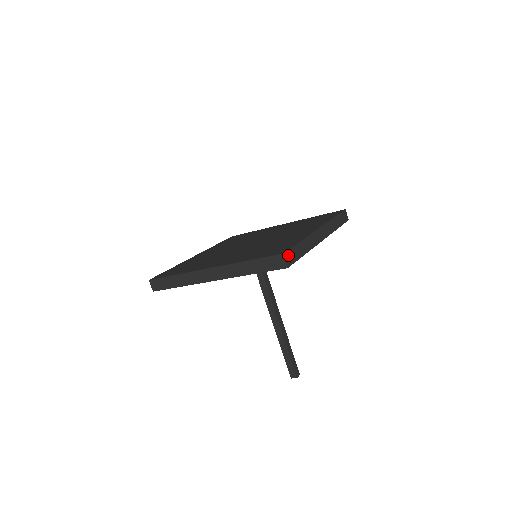
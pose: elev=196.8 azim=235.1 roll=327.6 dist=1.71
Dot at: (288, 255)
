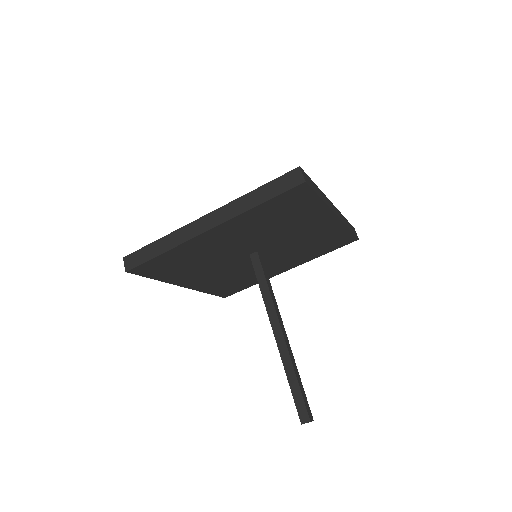
Dot at: (304, 174)
